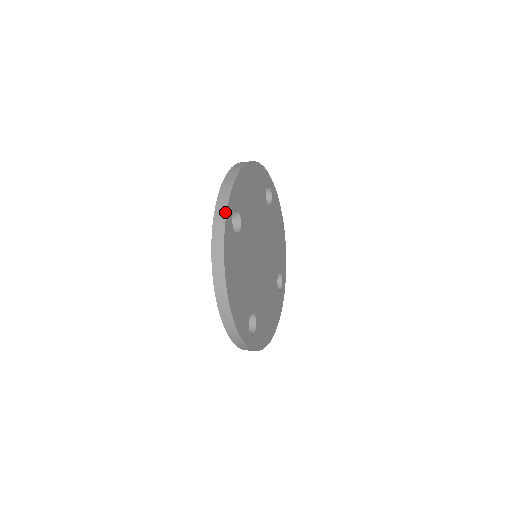
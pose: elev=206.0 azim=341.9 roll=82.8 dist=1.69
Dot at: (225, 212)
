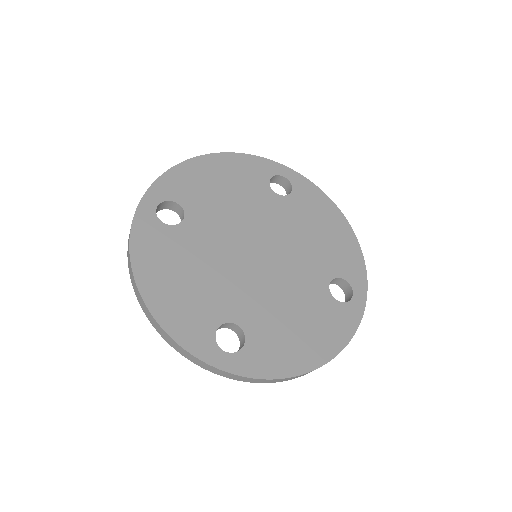
Dot at: (138, 204)
